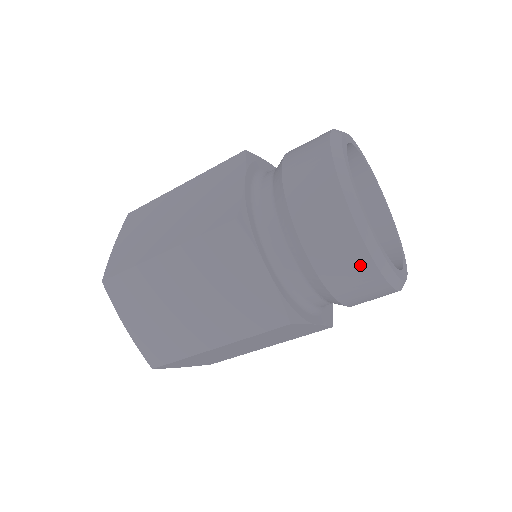
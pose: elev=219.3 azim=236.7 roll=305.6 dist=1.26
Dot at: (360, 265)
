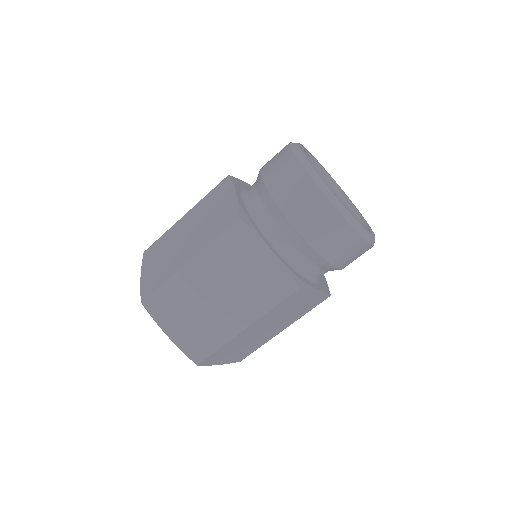
Dot at: (293, 170)
